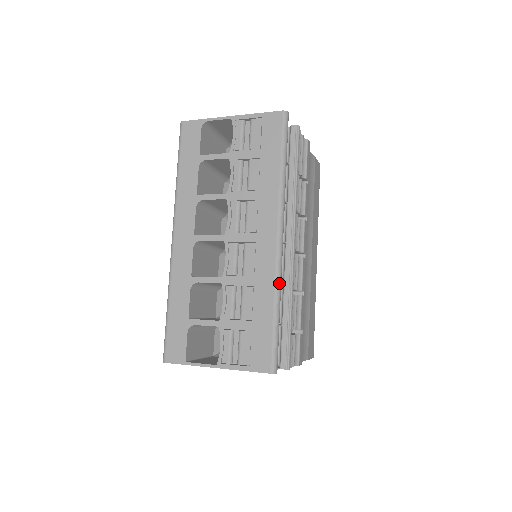
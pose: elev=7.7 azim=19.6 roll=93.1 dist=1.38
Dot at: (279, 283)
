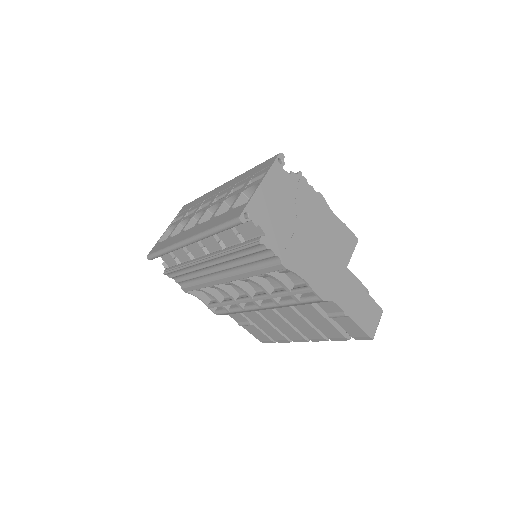
Dot at: occluded
